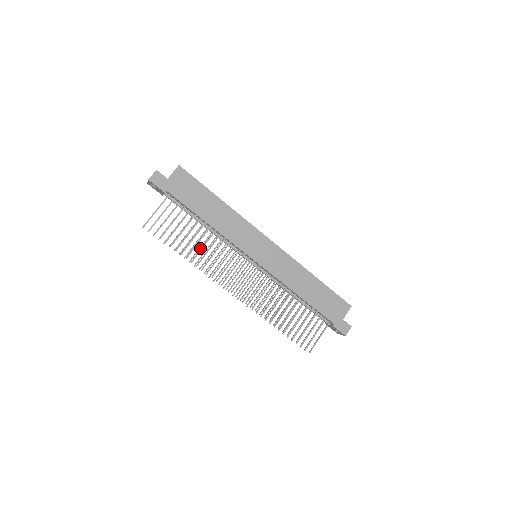
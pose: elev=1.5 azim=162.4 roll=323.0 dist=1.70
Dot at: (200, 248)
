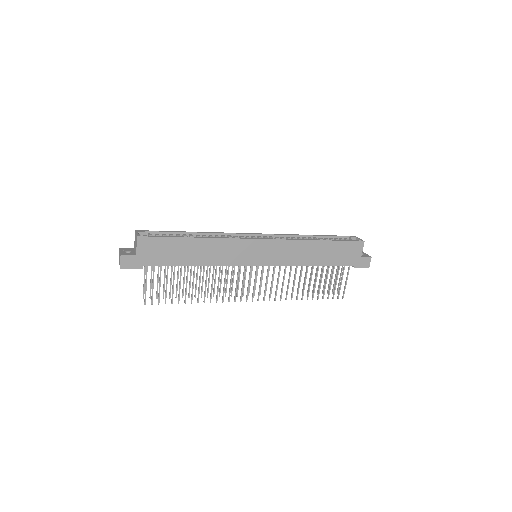
Dot at: (203, 281)
